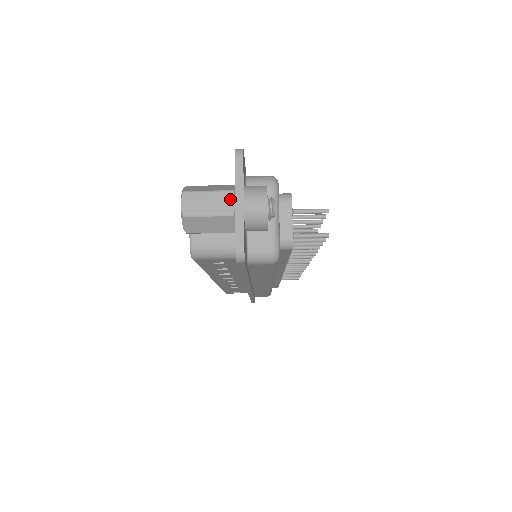
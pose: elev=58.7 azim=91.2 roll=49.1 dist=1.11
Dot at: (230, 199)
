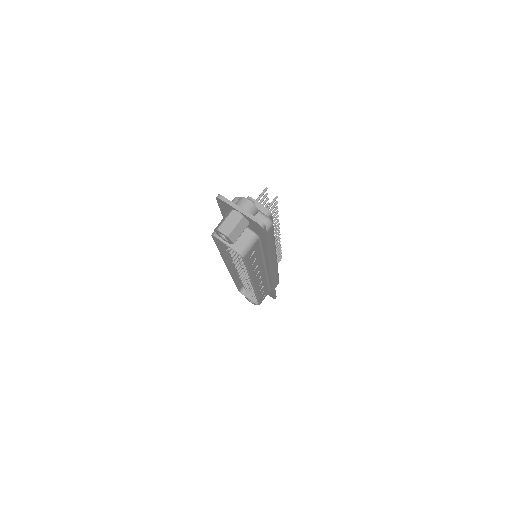
Dot at: (235, 213)
